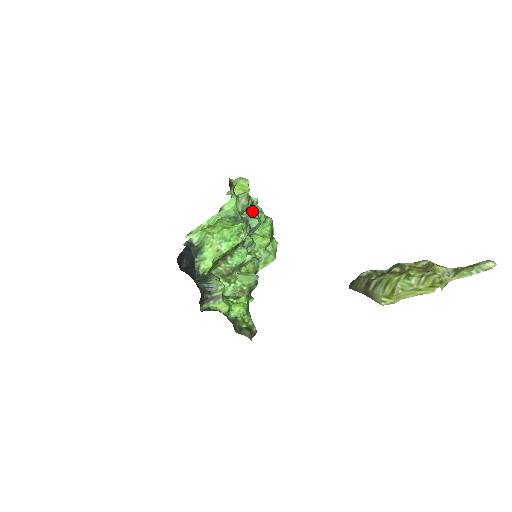
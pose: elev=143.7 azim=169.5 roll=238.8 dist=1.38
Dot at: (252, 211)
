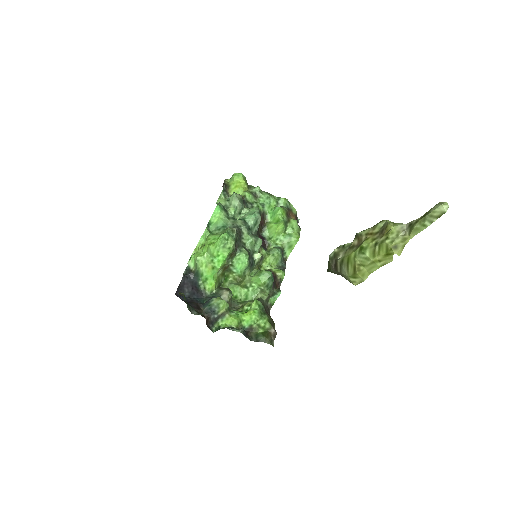
Dot at: (256, 202)
